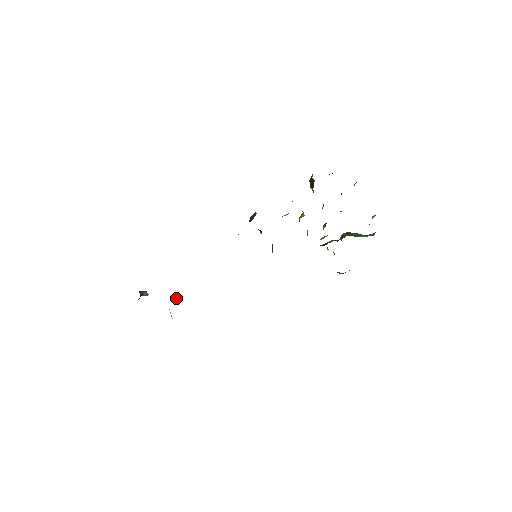
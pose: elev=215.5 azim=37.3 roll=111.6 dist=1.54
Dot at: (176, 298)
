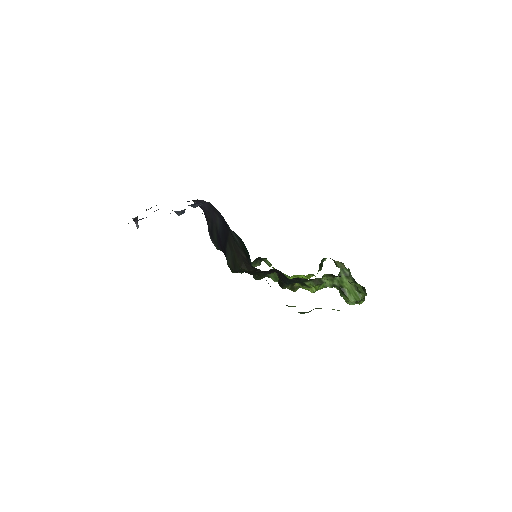
Dot at: occluded
